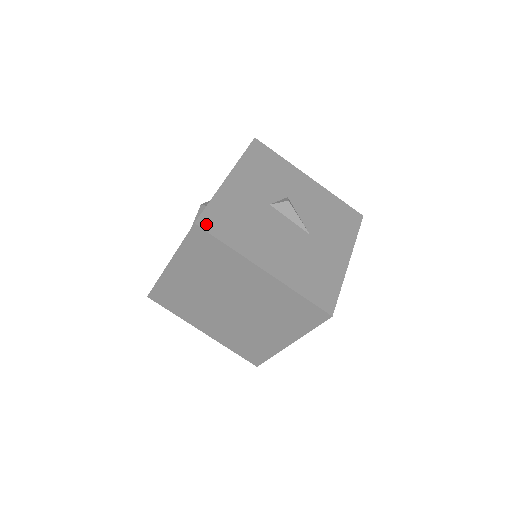
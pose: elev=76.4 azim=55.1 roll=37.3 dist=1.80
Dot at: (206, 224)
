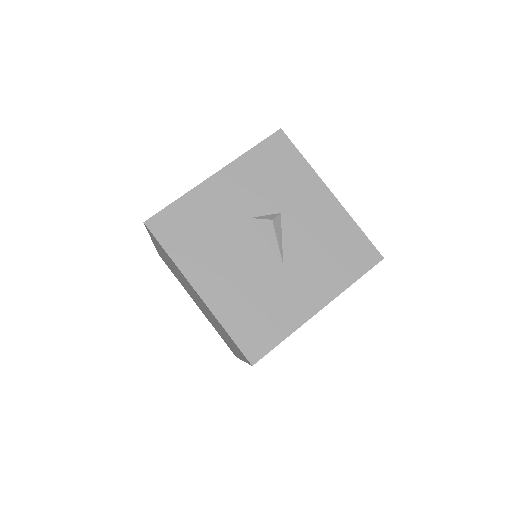
Dot at: (156, 226)
